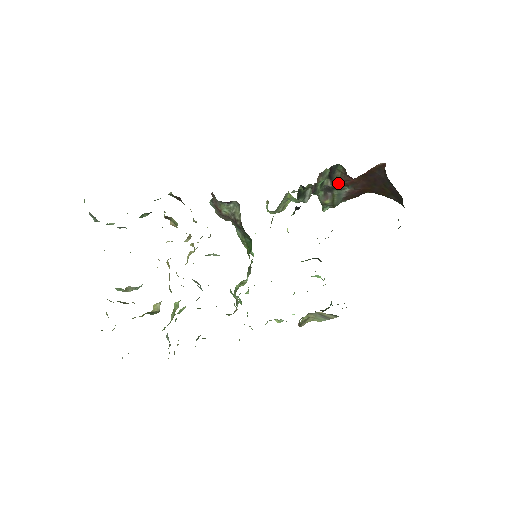
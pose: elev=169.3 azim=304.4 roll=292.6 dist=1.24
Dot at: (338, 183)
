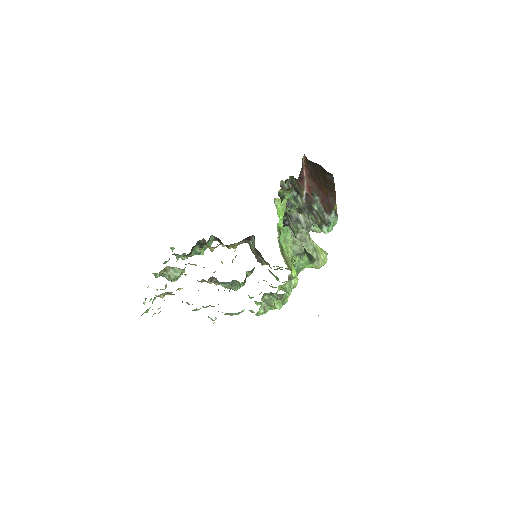
Dot at: (302, 193)
